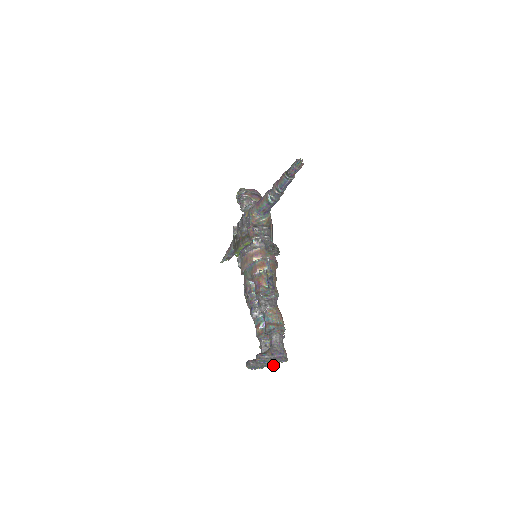
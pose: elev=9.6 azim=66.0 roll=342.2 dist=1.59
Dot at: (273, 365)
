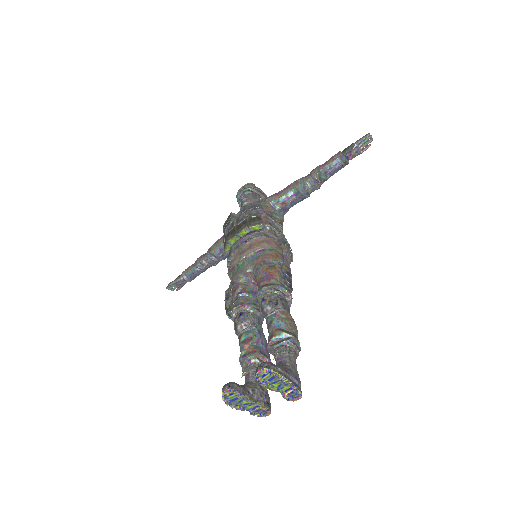
Dot at: (266, 406)
